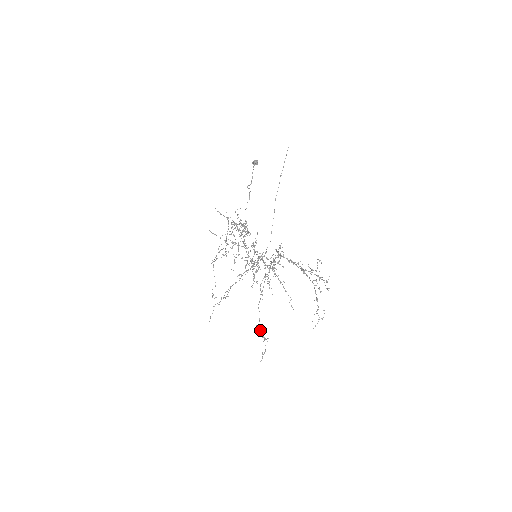
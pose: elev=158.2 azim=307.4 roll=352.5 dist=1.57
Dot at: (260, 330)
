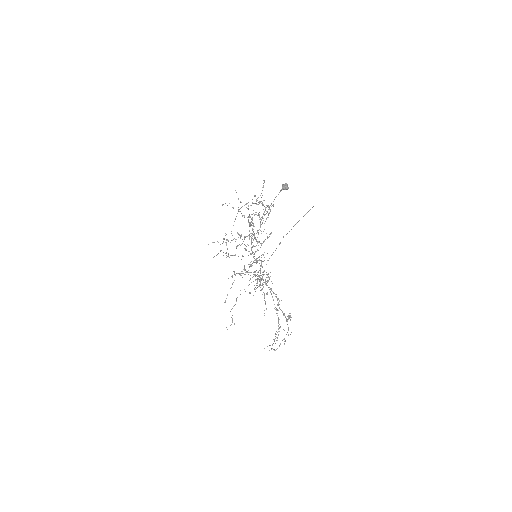
Dot at: occluded
